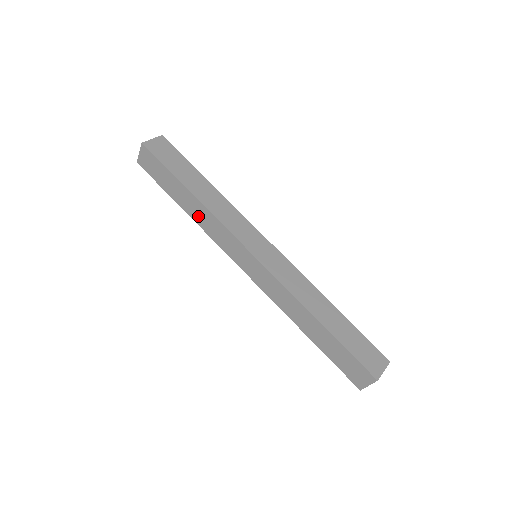
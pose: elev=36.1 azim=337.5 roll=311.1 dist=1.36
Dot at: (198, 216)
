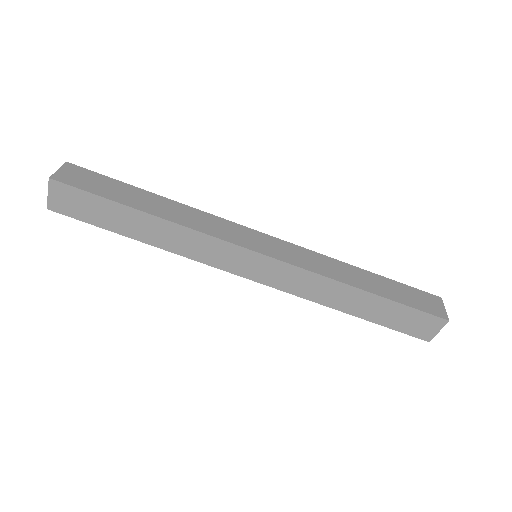
Dot at: (167, 240)
